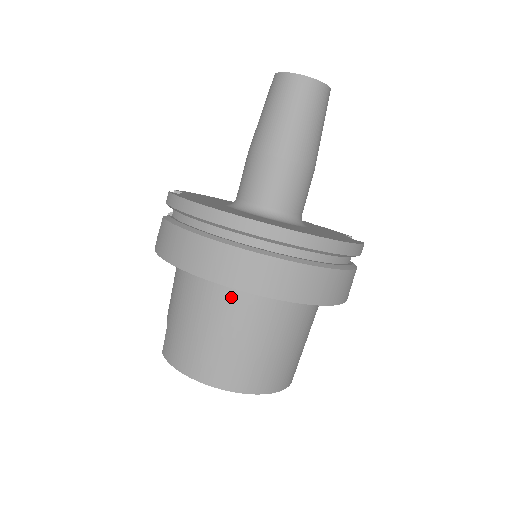
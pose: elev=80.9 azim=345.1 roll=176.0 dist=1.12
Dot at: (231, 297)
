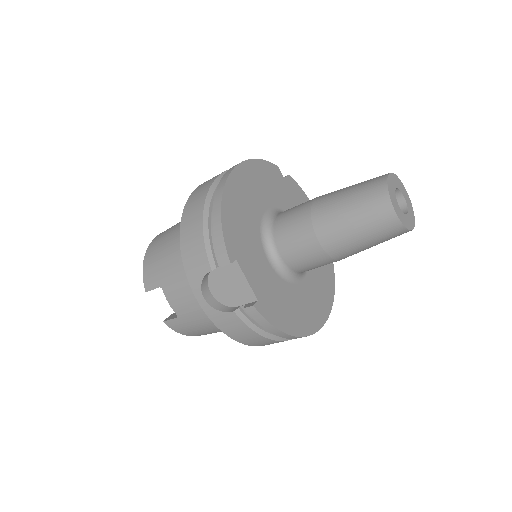
Dot at: occluded
